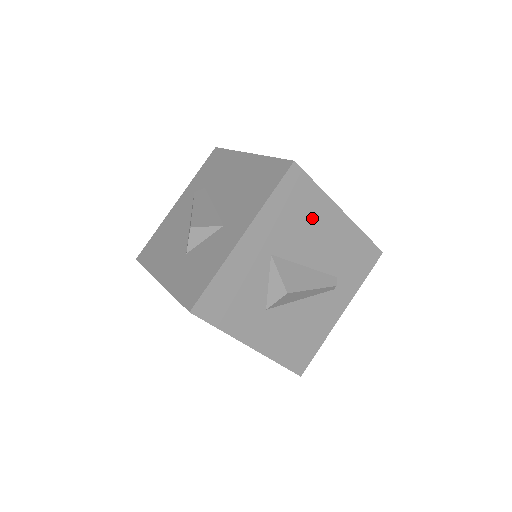
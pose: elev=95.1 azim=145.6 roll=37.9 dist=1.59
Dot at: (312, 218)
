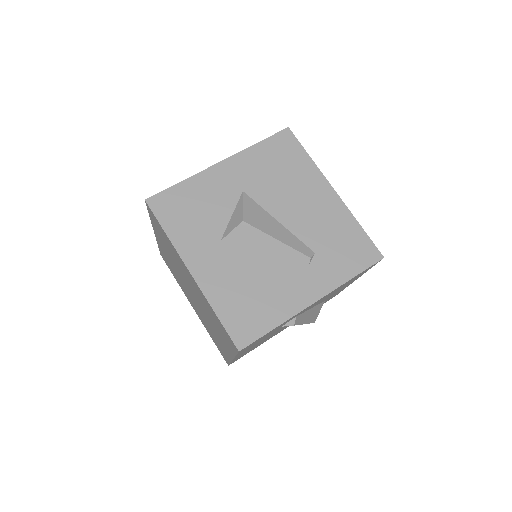
Dot at: (296, 180)
